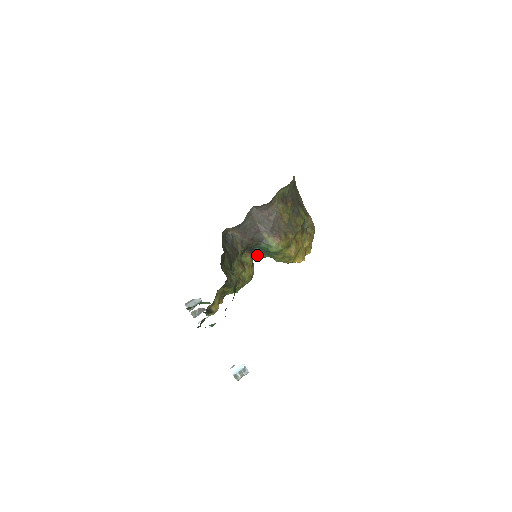
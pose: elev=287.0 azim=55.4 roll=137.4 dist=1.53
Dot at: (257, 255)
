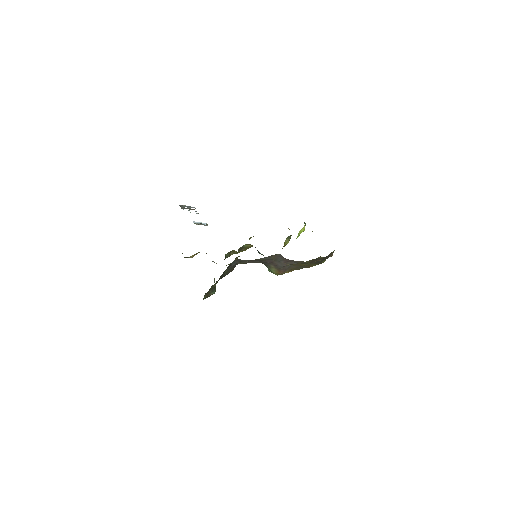
Dot at: (259, 253)
